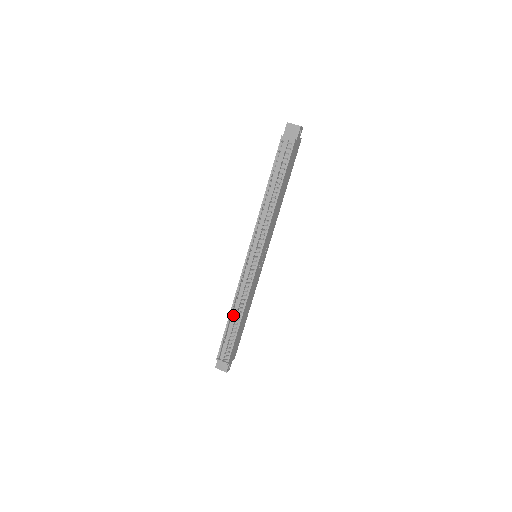
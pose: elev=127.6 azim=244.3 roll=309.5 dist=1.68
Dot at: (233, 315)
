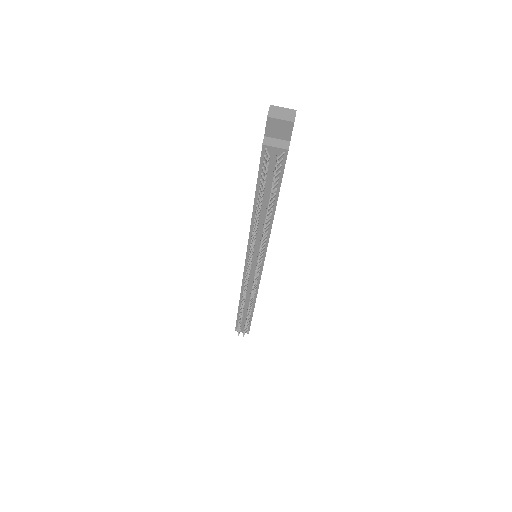
Dot at: occluded
